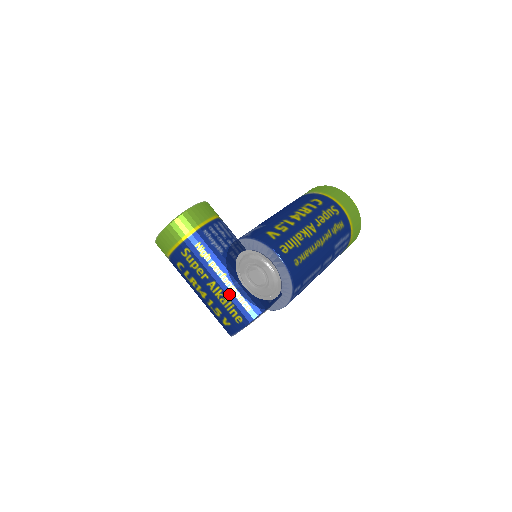
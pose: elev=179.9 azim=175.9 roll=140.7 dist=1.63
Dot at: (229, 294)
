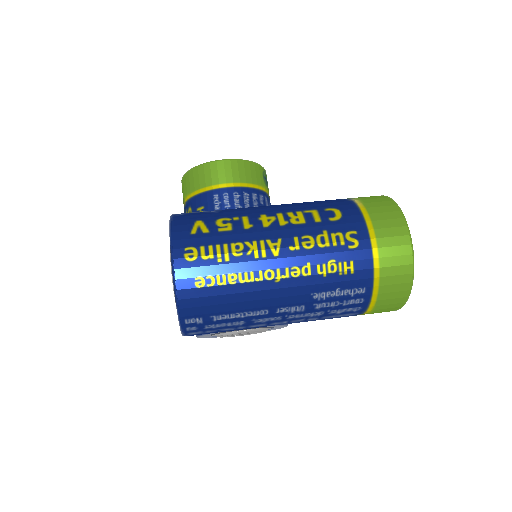
Dot at: occluded
